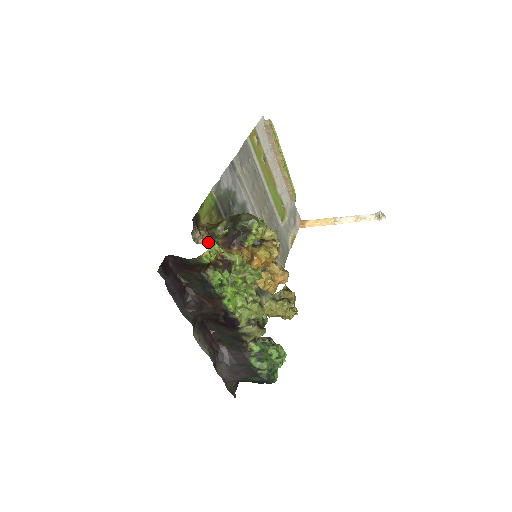
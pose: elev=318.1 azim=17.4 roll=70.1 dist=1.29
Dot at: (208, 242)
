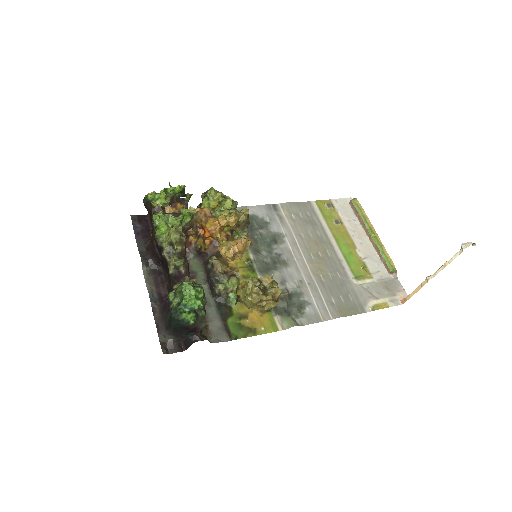
Dot at: occluded
